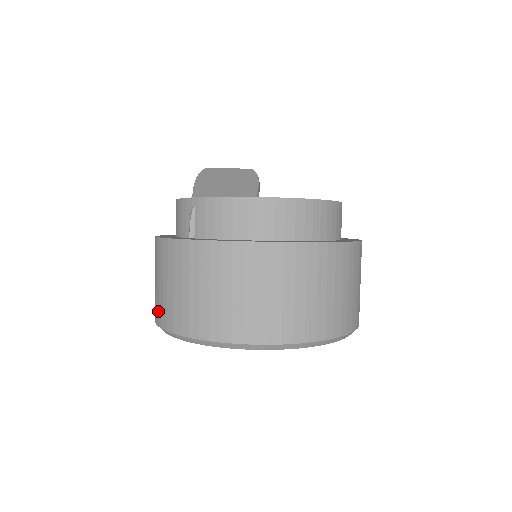
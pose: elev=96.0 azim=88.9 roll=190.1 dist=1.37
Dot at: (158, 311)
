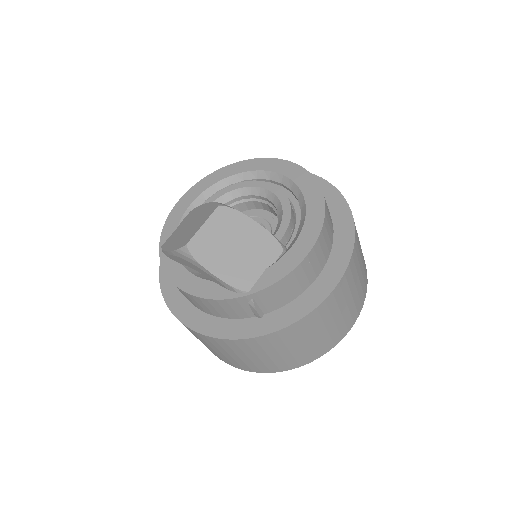
Dot at: (256, 368)
